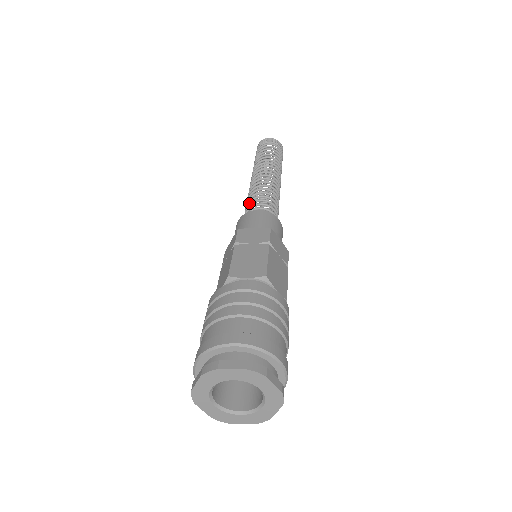
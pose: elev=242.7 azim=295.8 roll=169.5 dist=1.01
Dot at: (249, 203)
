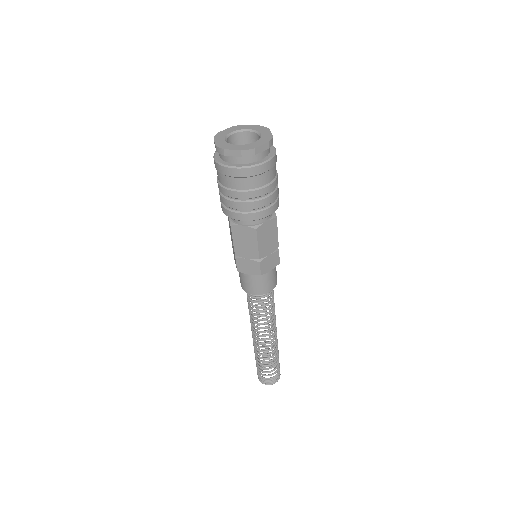
Dot at: occluded
